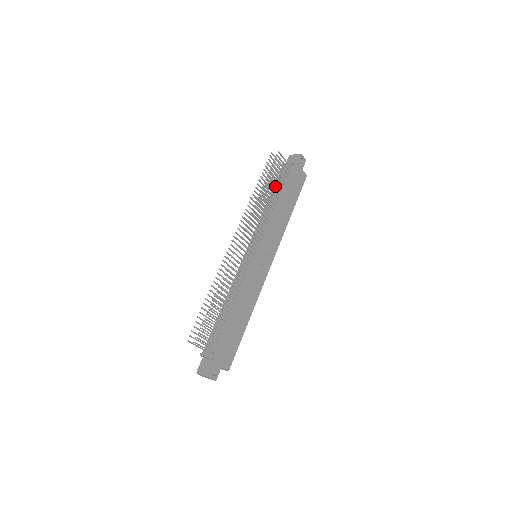
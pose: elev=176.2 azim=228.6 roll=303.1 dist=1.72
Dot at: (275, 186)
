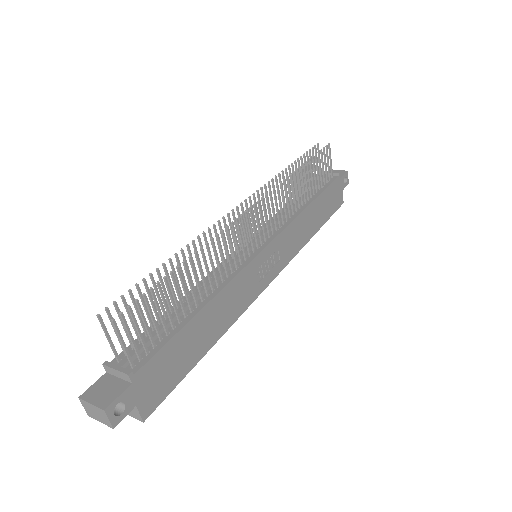
Dot at: (305, 189)
